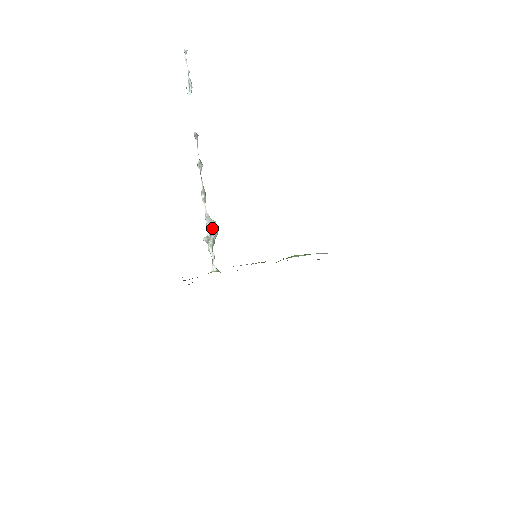
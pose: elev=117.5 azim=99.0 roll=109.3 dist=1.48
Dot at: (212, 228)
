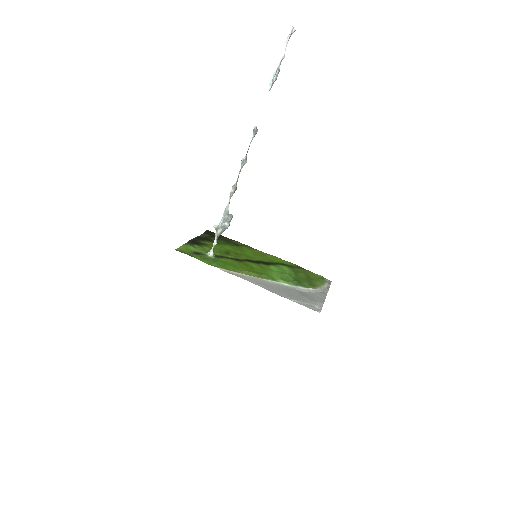
Dot at: (226, 221)
